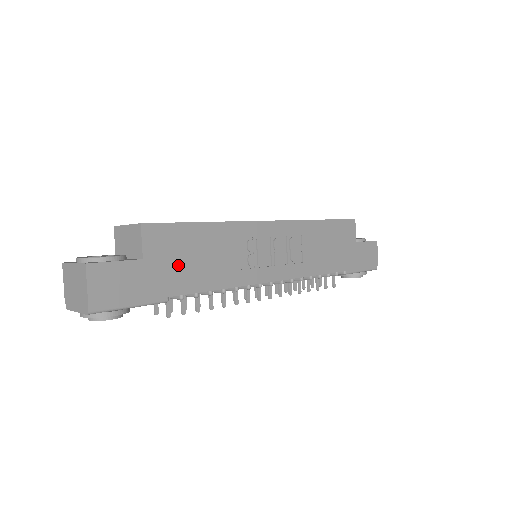
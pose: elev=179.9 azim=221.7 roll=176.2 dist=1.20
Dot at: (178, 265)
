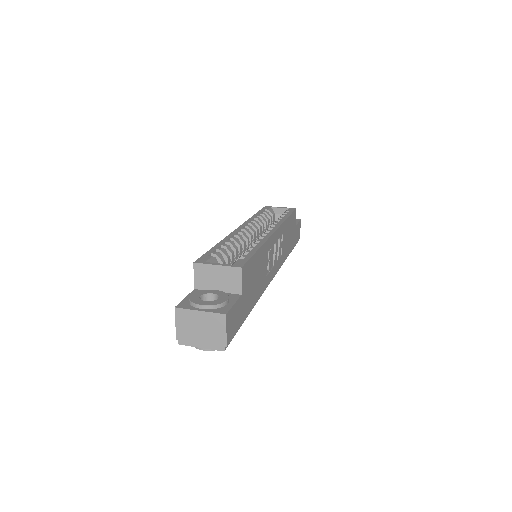
Dot at: (250, 290)
